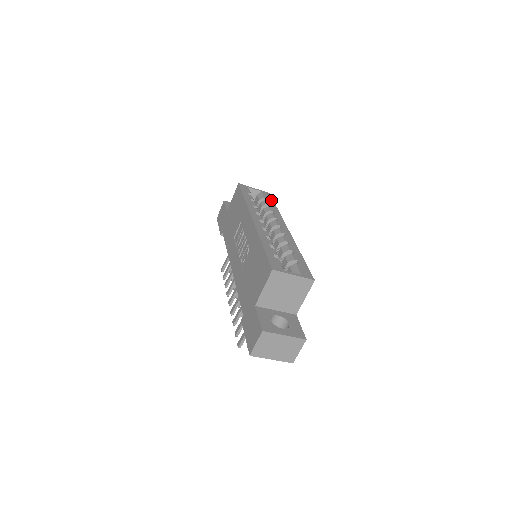
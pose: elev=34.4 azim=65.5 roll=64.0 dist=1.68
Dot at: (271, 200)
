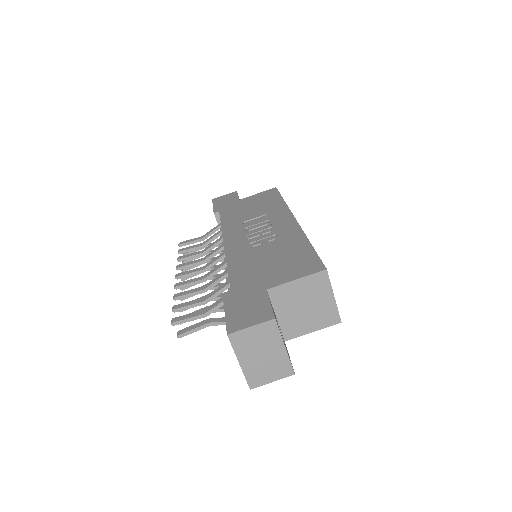
Dot at: occluded
